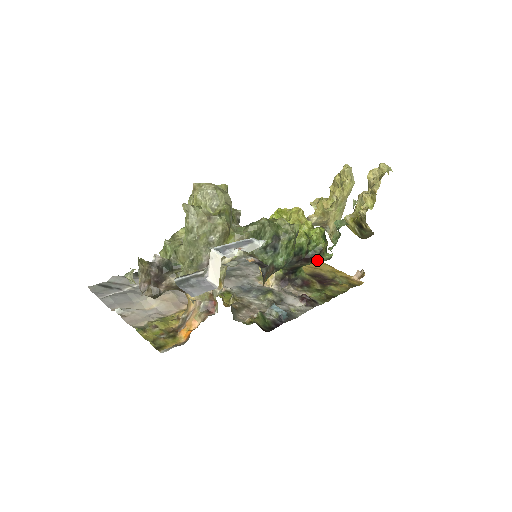
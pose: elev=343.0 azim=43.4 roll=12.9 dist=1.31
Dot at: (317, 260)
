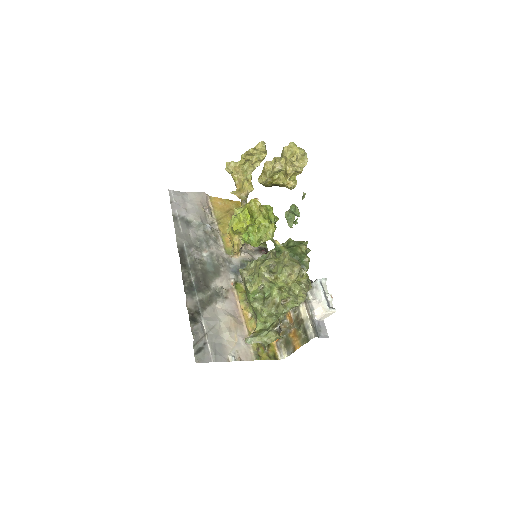
Dot at: occluded
